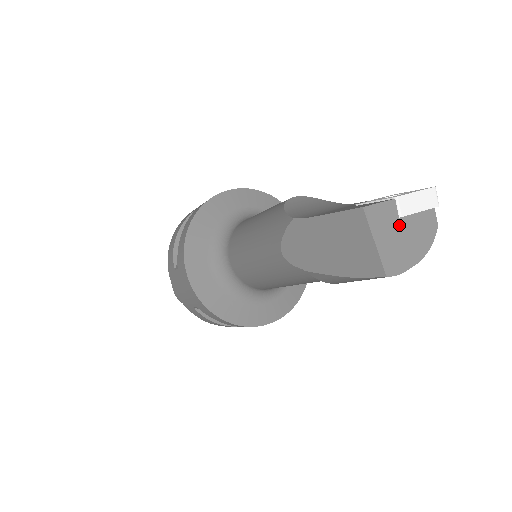
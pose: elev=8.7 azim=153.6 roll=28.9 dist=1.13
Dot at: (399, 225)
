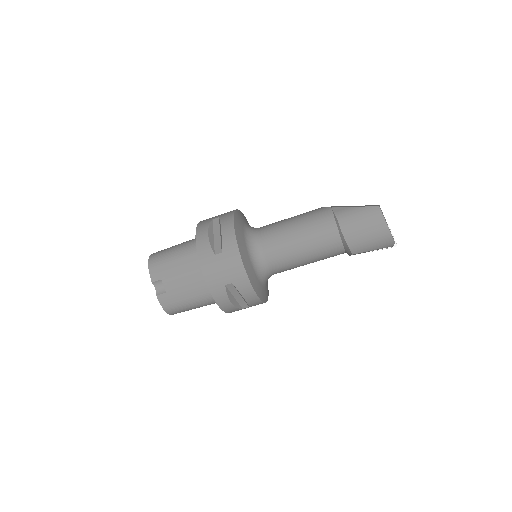
Dot at: occluded
